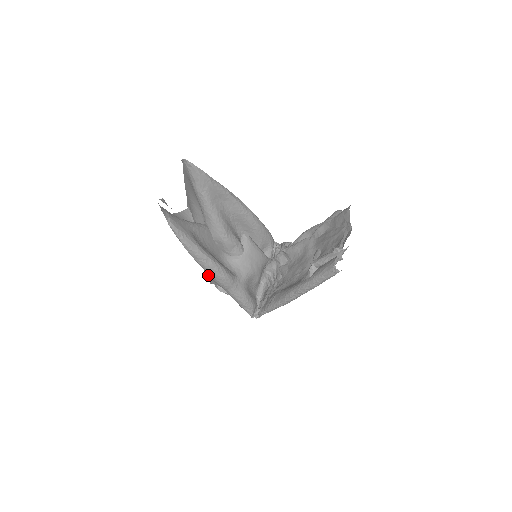
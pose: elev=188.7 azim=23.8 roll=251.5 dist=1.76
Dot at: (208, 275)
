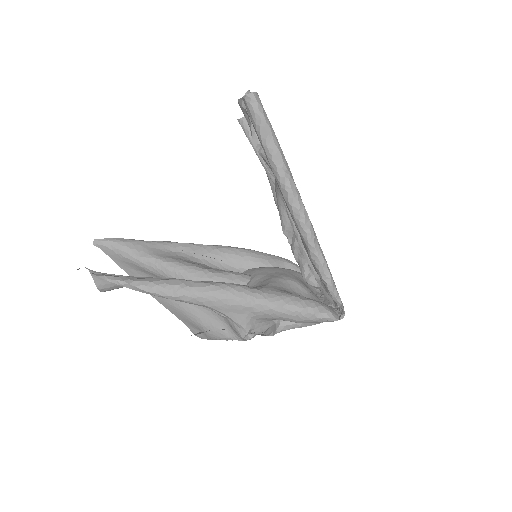
Dot at: occluded
